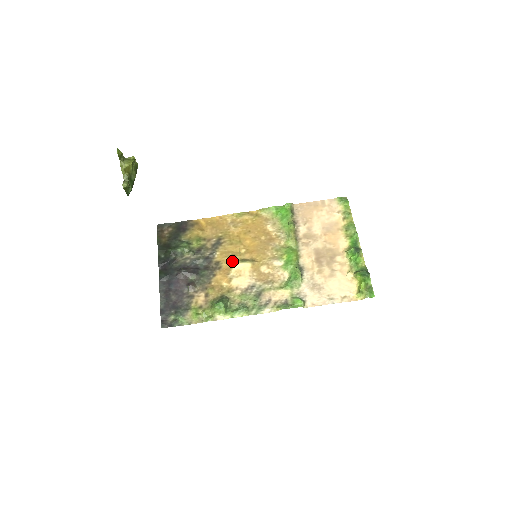
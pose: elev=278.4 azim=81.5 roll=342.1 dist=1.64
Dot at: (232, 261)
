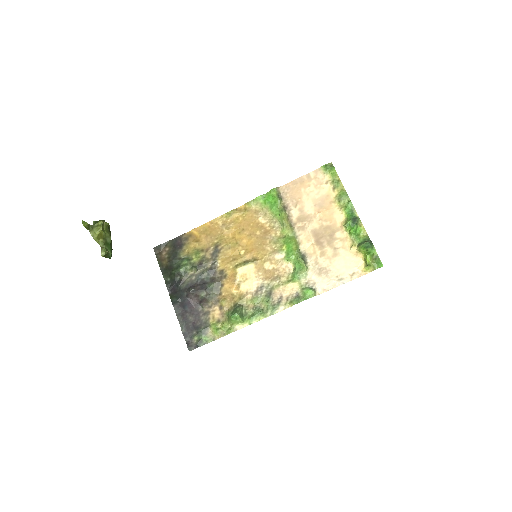
Dot at: (235, 266)
